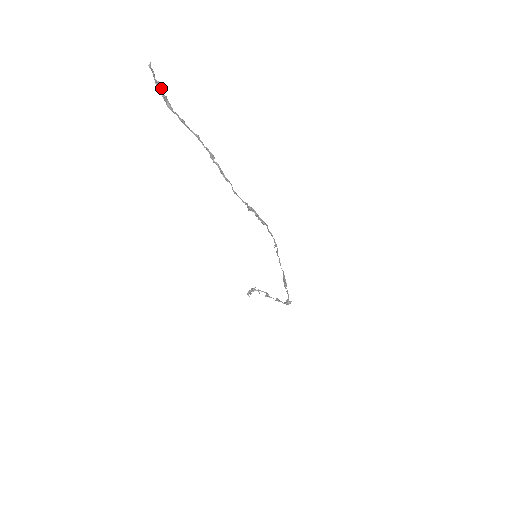
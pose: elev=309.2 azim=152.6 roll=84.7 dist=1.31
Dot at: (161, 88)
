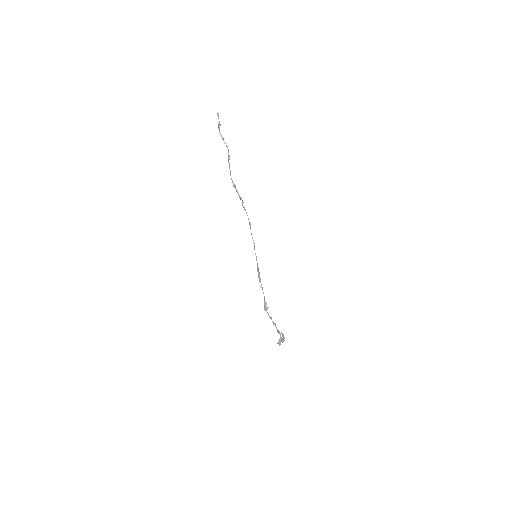
Dot at: (220, 124)
